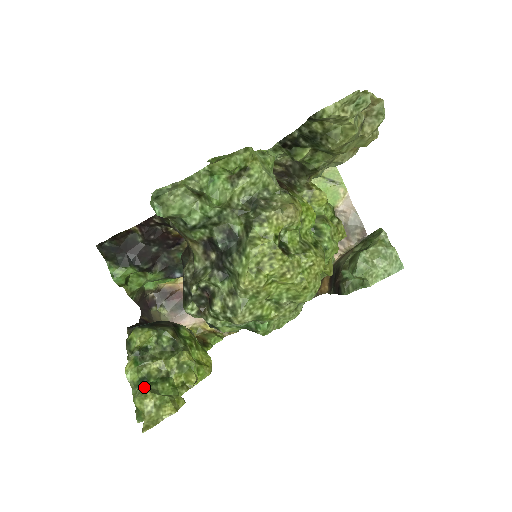
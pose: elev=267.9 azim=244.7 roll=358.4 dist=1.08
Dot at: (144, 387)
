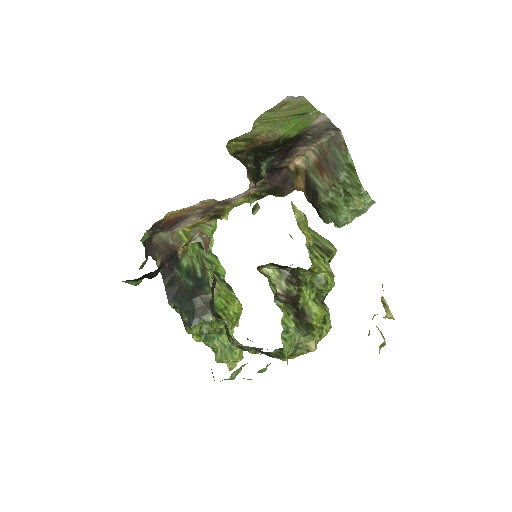
Dot at: (220, 358)
